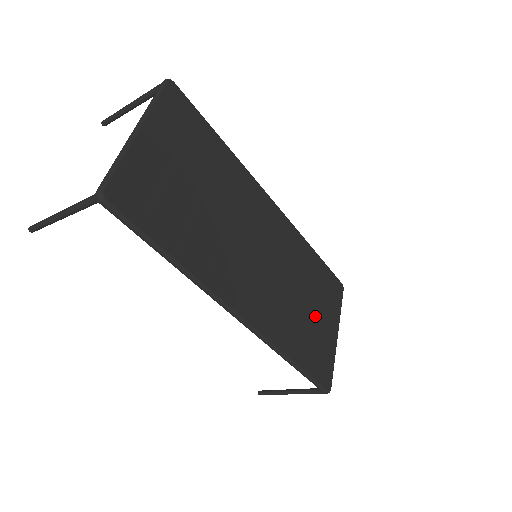
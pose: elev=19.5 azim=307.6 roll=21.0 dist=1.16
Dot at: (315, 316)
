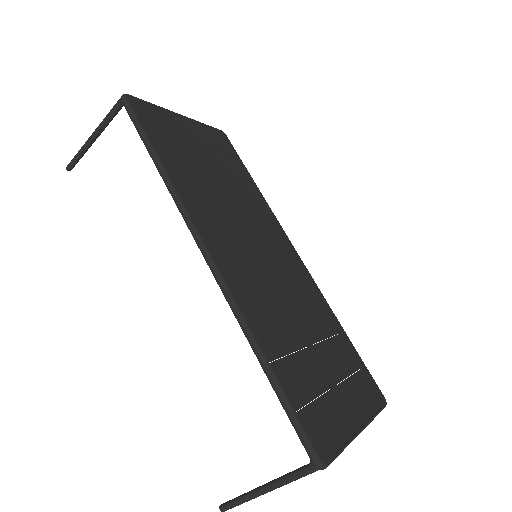
Dot at: (323, 367)
